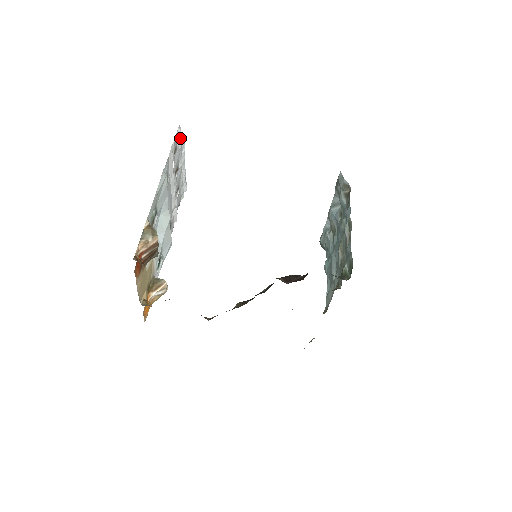
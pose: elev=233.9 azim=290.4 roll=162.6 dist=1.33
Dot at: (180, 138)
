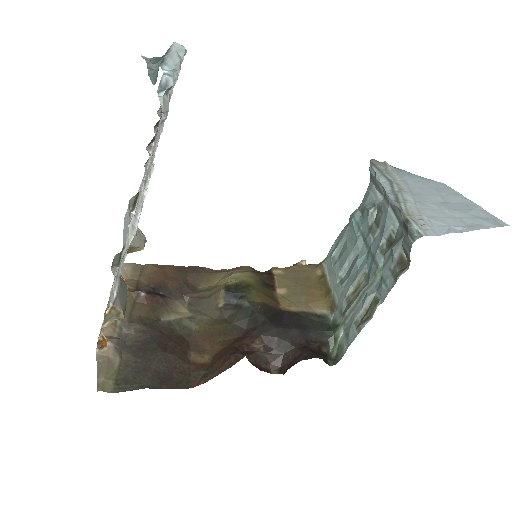
Dot at: occluded
